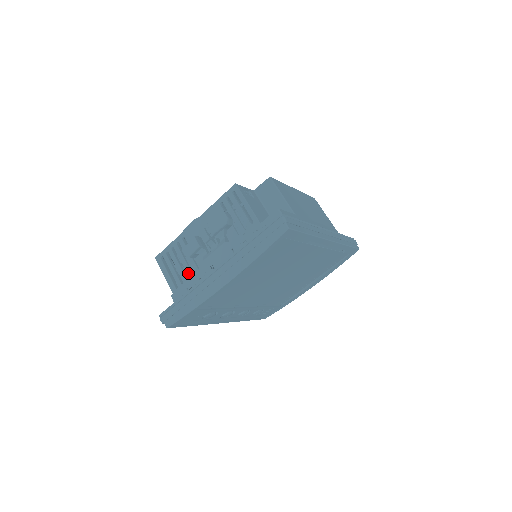
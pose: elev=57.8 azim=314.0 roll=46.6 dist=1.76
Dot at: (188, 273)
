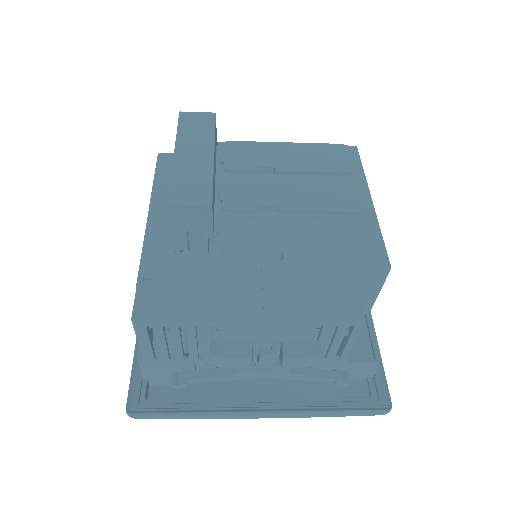
Dot at: (192, 357)
